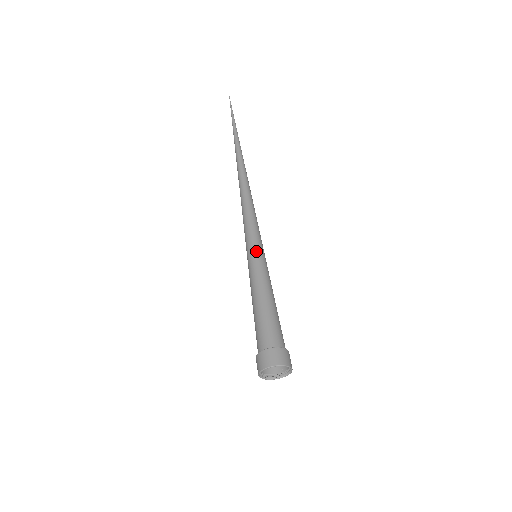
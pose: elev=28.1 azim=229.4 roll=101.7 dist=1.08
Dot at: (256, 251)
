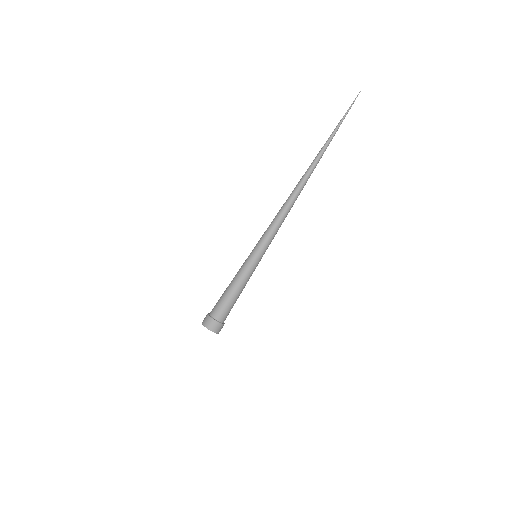
Dot at: (260, 259)
